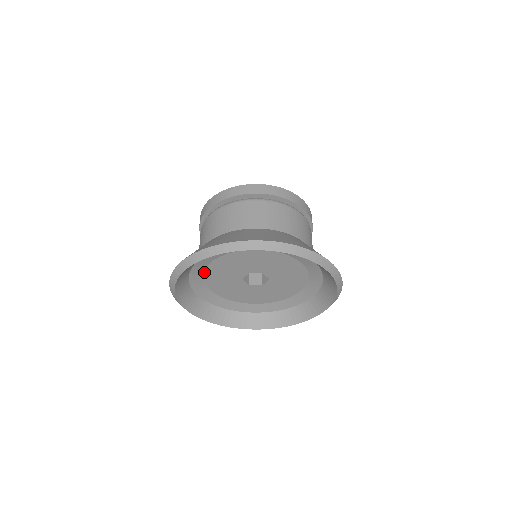
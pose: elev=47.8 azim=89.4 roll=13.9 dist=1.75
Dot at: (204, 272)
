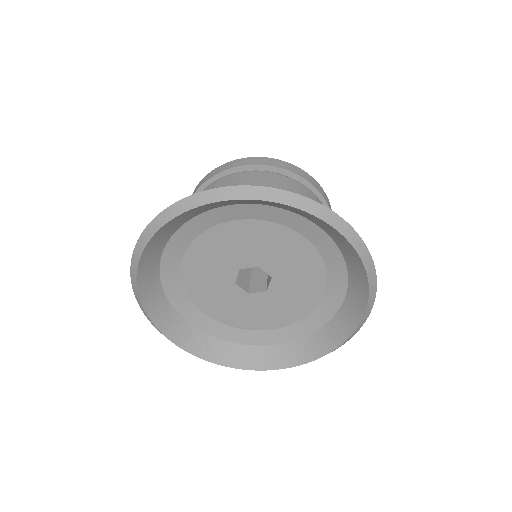
Dot at: (181, 278)
